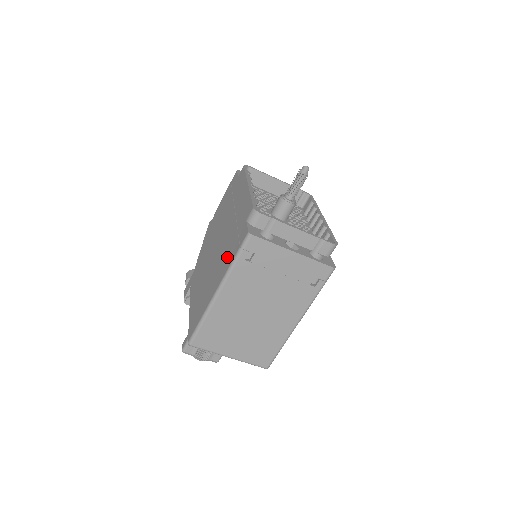
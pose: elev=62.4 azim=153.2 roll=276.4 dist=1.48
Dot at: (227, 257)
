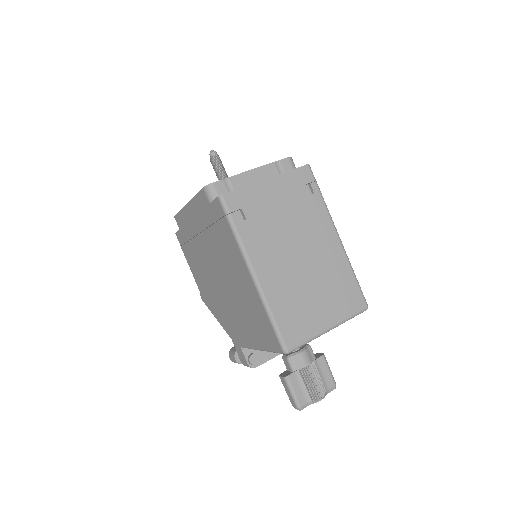
Dot at: (229, 247)
